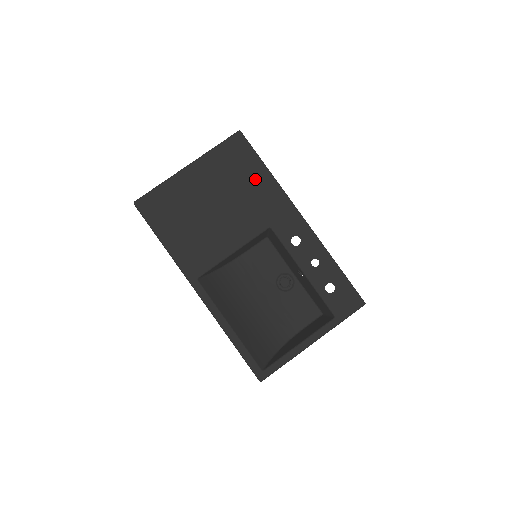
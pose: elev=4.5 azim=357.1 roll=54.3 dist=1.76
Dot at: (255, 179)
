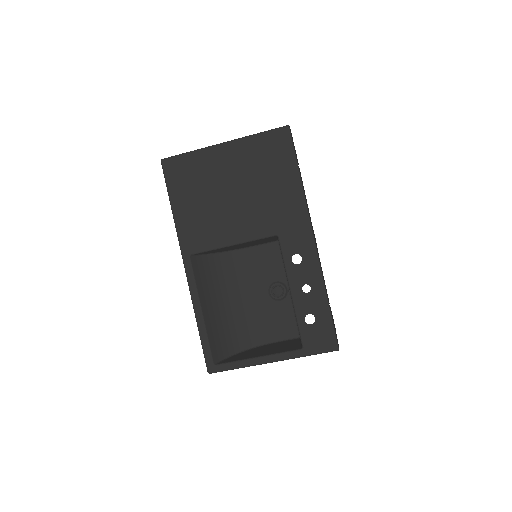
Dot at: (283, 181)
